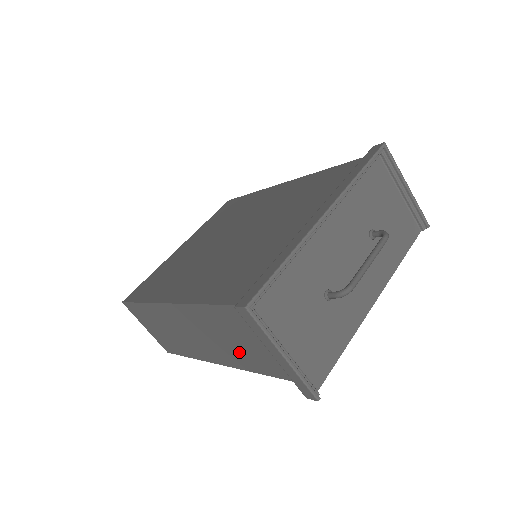
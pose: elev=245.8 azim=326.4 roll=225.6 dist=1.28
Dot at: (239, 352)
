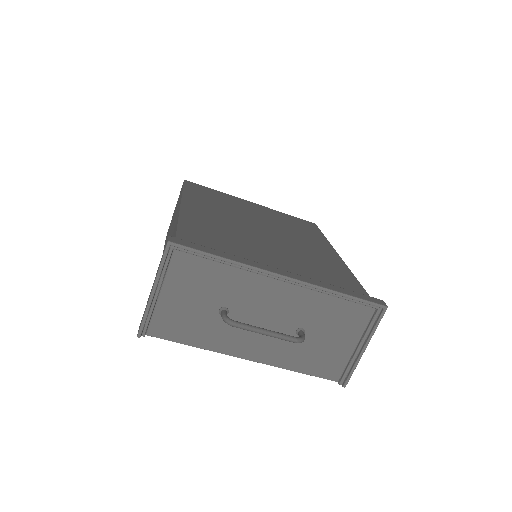
Dot at: occluded
